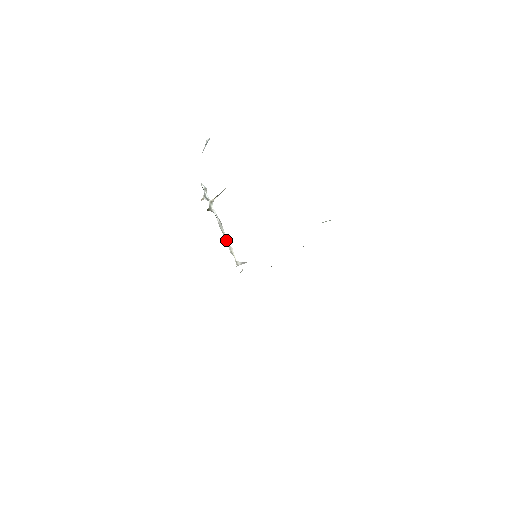
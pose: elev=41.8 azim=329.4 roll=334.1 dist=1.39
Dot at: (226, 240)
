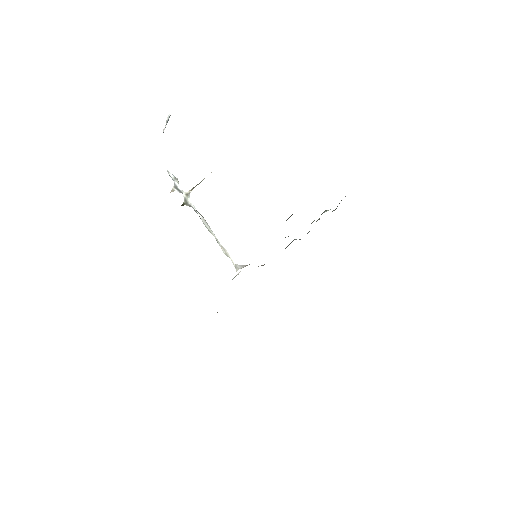
Dot at: (216, 240)
